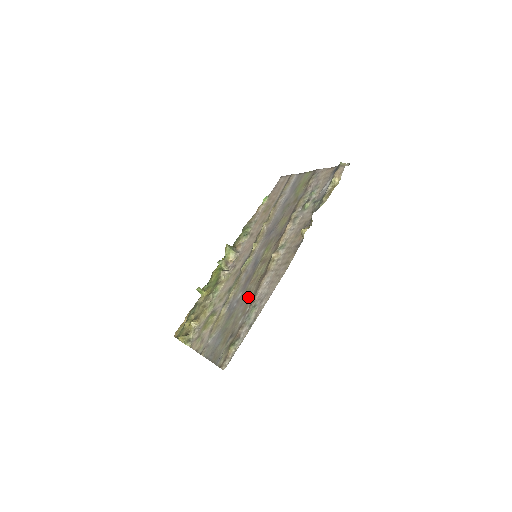
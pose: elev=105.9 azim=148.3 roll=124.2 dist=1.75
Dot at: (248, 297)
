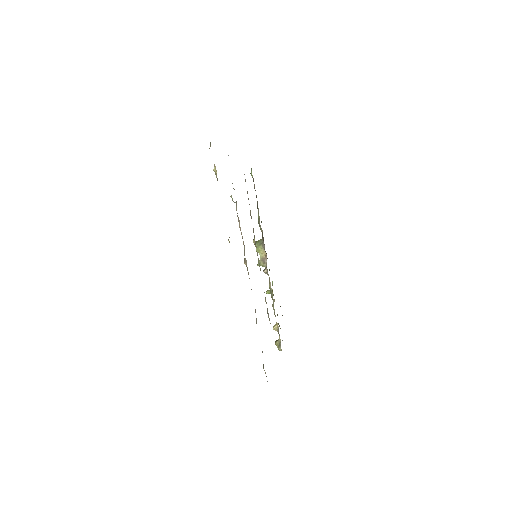
Dot at: occluded
